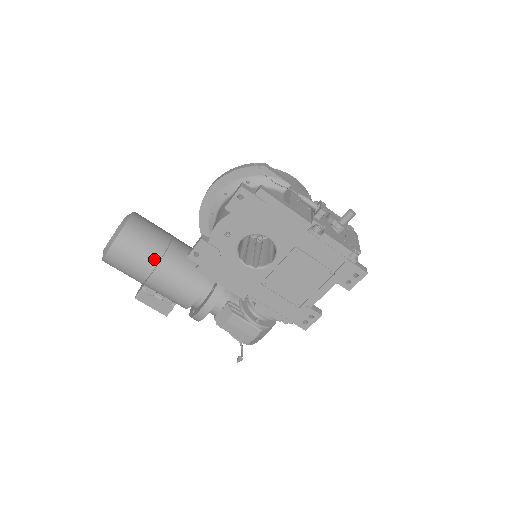
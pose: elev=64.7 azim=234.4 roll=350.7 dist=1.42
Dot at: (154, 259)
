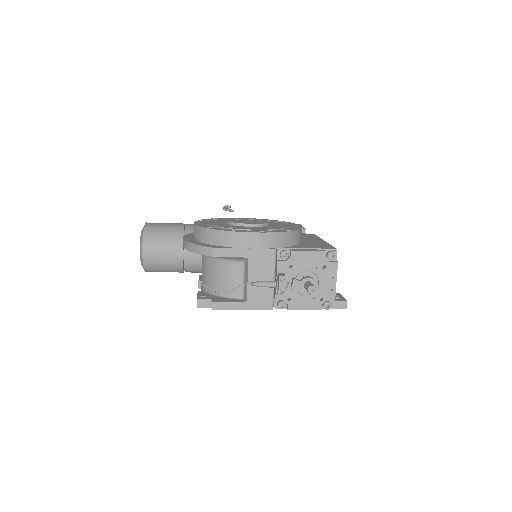
Dot at: (179, 271)
